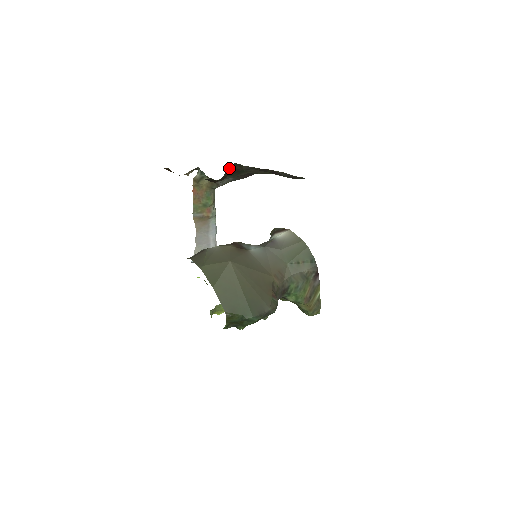
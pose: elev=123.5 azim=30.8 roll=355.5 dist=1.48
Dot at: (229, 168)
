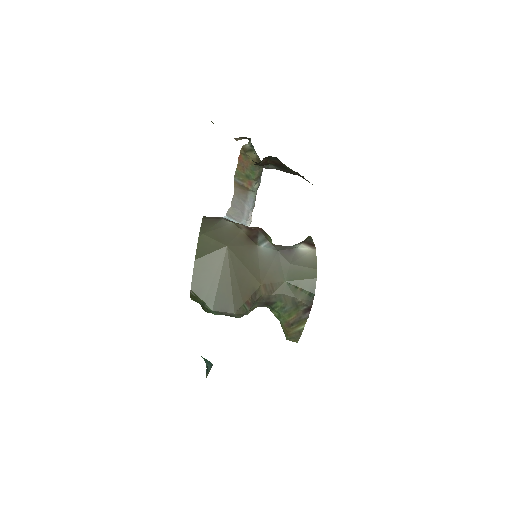
Dot at: (270, 158)
